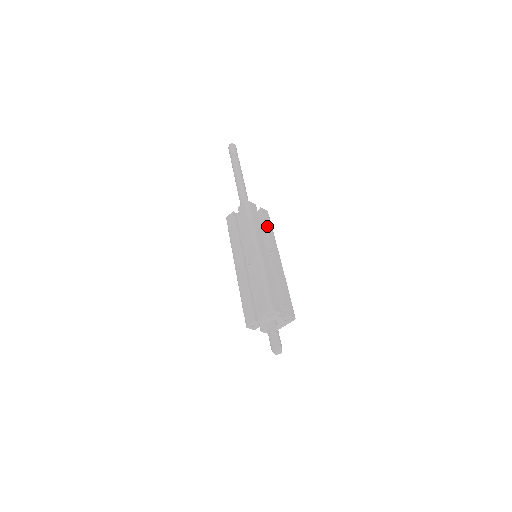
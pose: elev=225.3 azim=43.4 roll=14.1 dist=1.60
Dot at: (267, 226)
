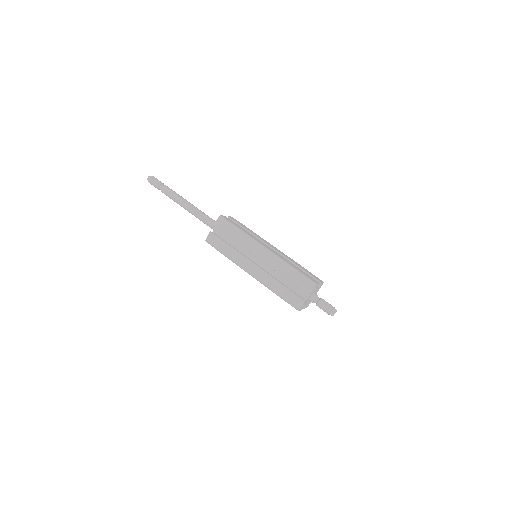
Dot at: (246, 228)
